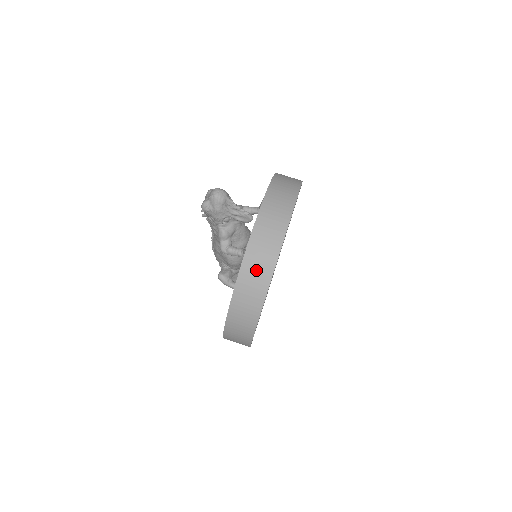
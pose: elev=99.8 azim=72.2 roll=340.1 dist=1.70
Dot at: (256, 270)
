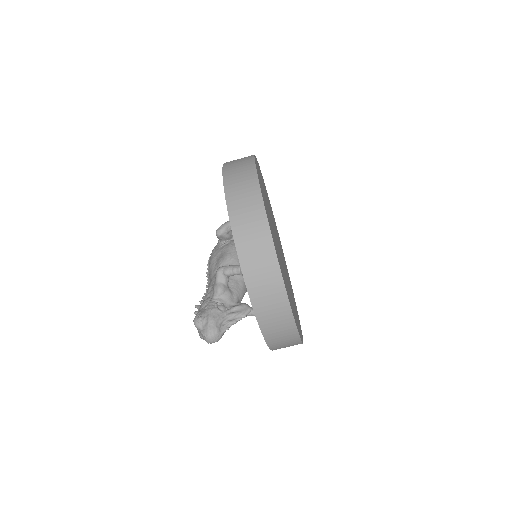
Dot at: occluded
